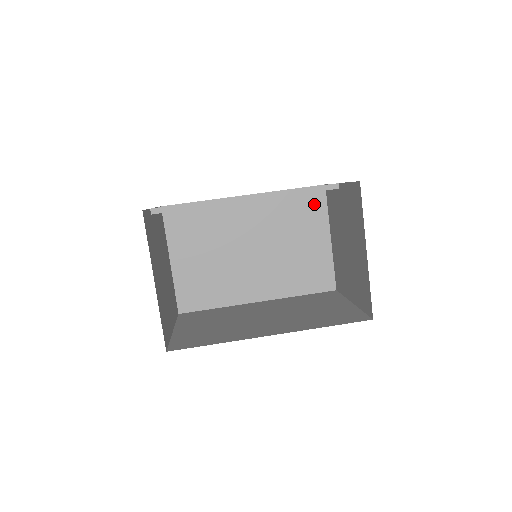
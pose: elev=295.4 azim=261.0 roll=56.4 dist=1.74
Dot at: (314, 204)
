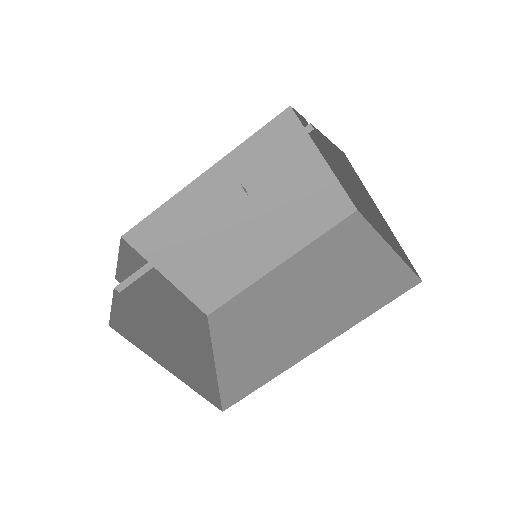
Dot at: (288, 136)
